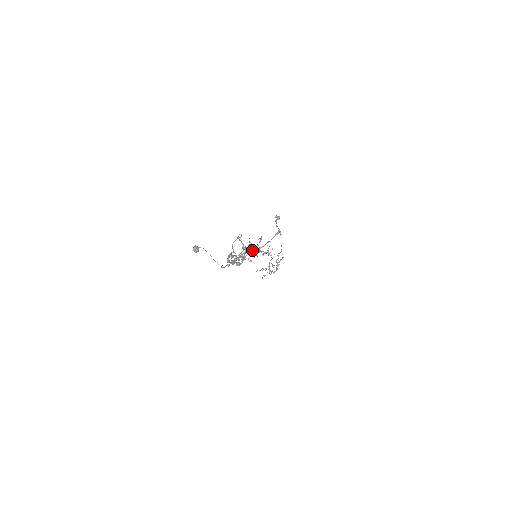
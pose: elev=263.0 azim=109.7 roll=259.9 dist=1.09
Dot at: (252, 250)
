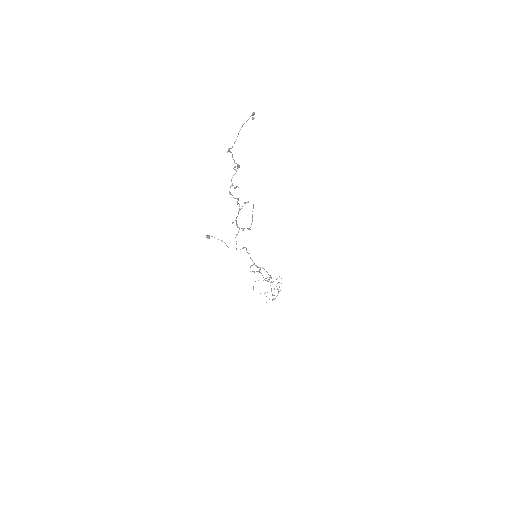
Dot at: (247, 202)
